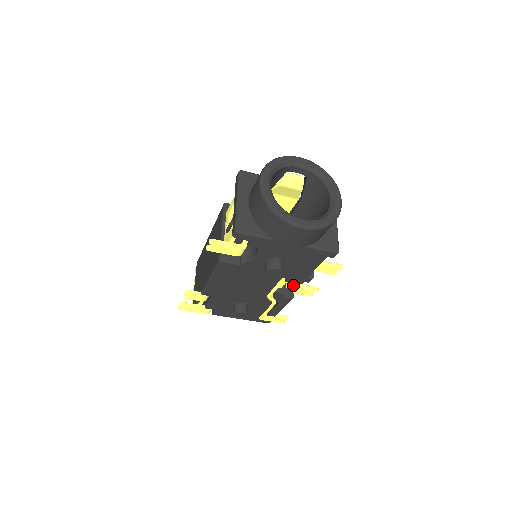
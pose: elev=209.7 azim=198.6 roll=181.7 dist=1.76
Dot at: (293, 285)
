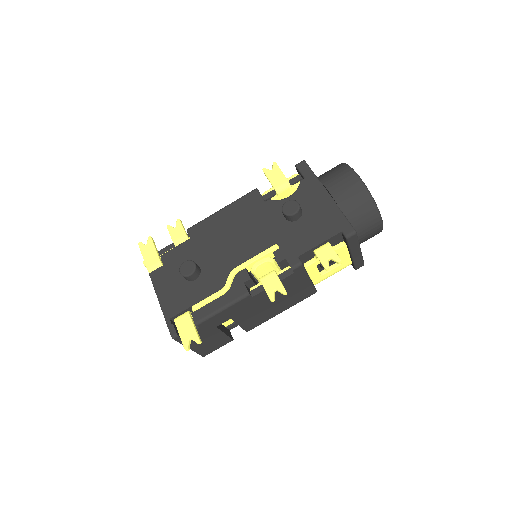
Dot at: (269, 273)
